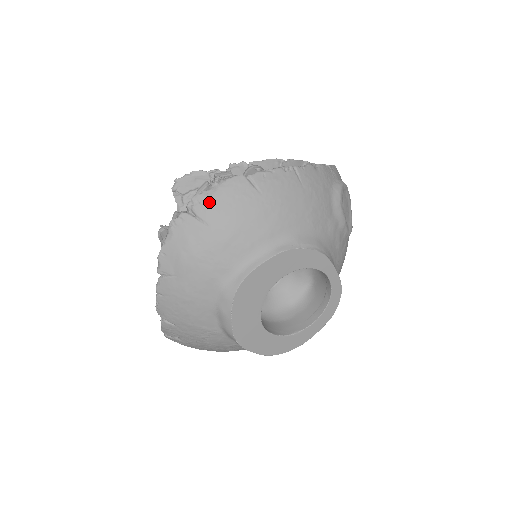
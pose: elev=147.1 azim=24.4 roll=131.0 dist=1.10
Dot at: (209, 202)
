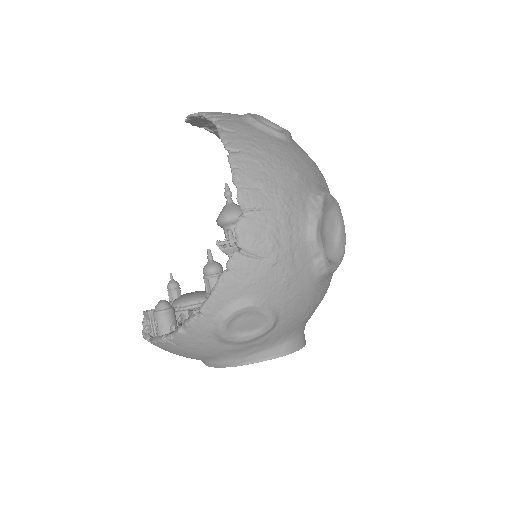
Dot at: occluded
